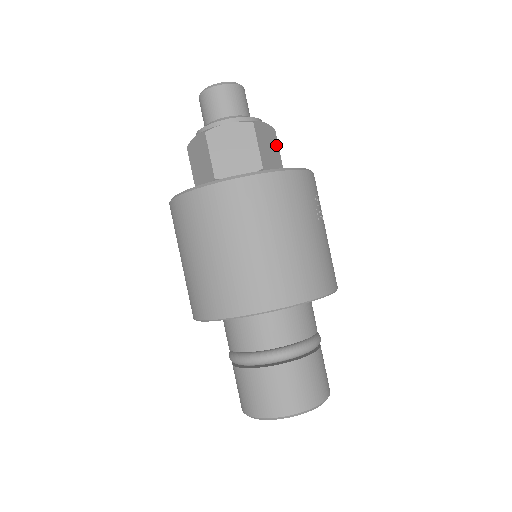
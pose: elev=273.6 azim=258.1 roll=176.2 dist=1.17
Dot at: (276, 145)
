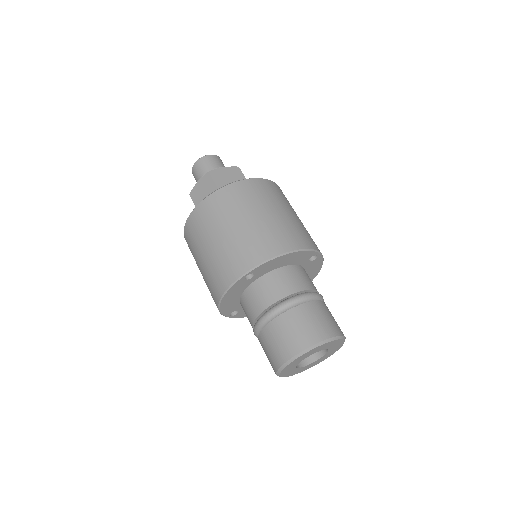
Dot at: occluded
